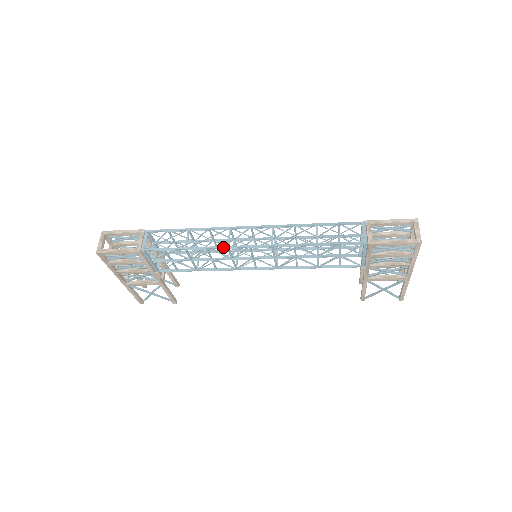
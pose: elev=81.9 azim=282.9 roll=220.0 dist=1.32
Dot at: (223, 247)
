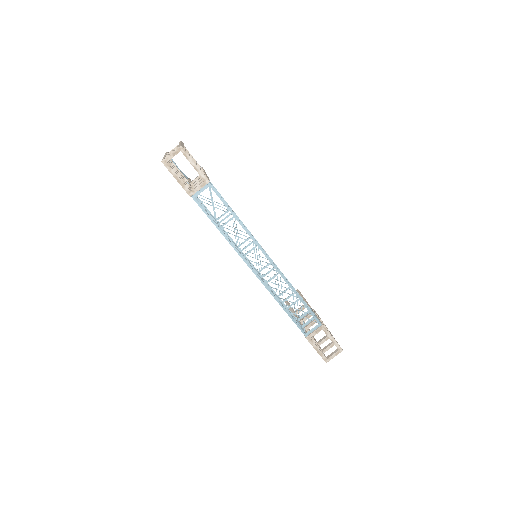
Dot at: (239, 255)
